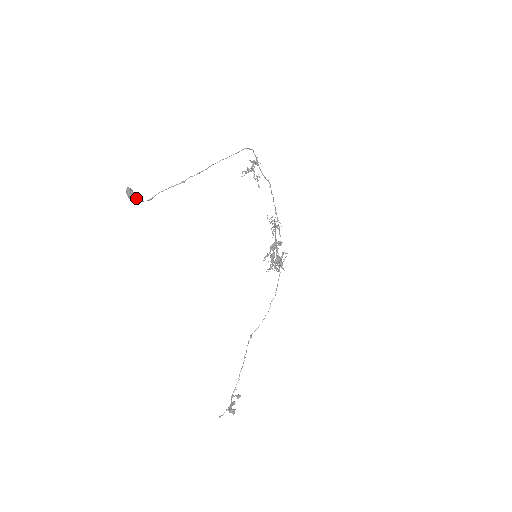
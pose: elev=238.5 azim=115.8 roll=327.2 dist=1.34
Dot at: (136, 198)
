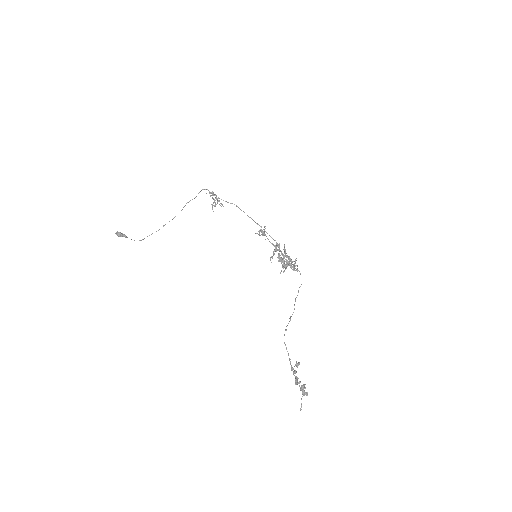
Dot at: (123, 234)
